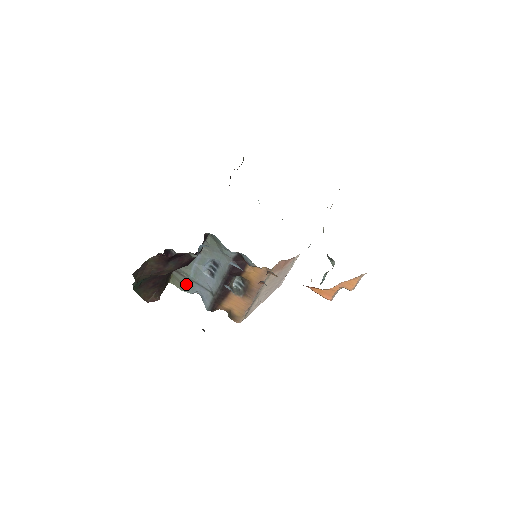
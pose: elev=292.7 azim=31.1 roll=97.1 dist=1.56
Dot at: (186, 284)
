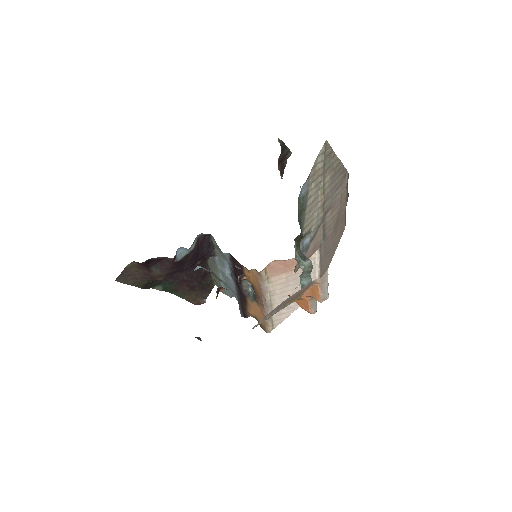
Dot at: (223, 287)
